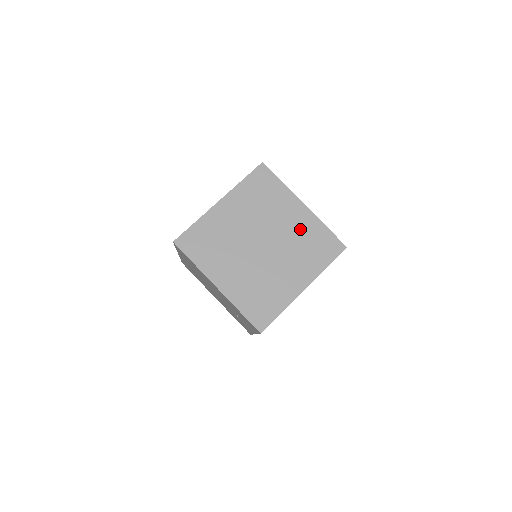
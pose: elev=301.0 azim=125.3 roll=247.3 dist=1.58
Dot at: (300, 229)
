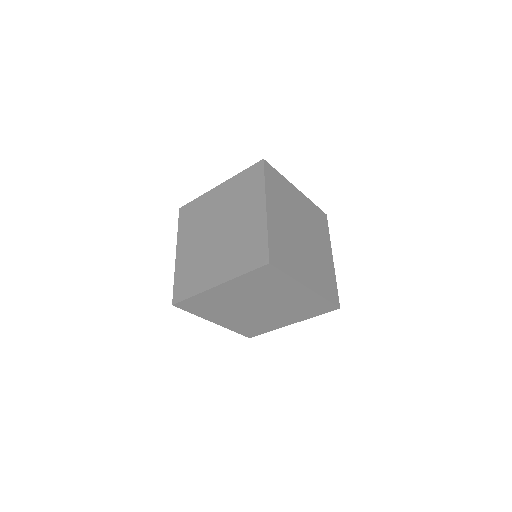
Dot at: (249, 229)
